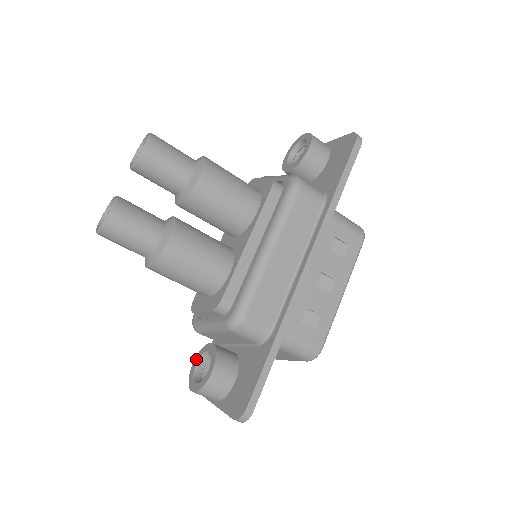
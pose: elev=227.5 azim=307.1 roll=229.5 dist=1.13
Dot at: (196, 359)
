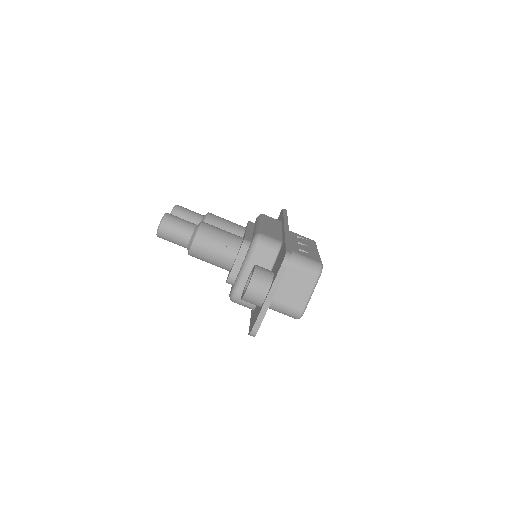
Dot at: (242, 294)
